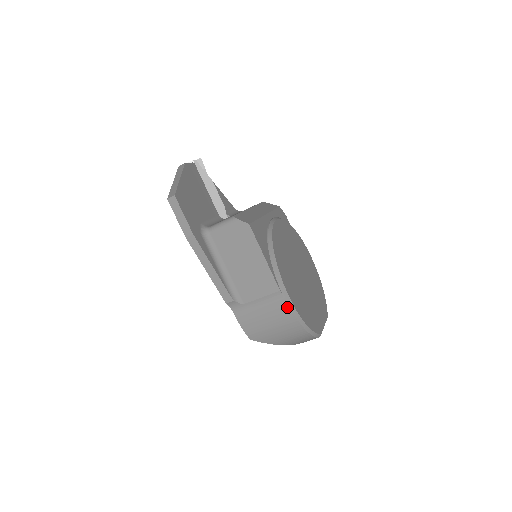
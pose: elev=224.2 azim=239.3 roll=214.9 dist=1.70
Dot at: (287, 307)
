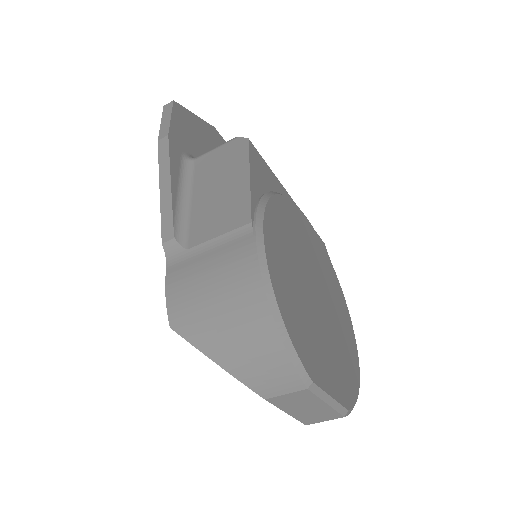
Dot at: (252, 253)
